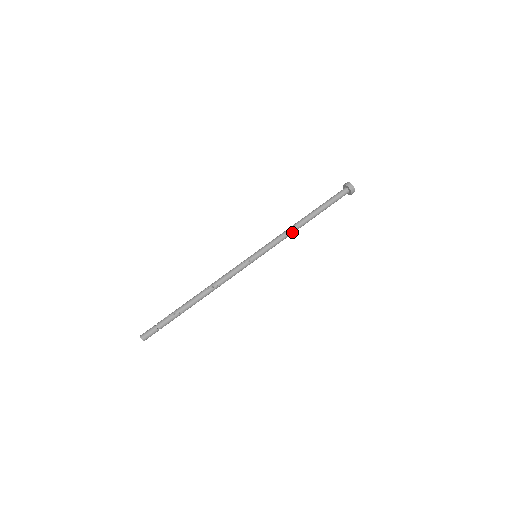
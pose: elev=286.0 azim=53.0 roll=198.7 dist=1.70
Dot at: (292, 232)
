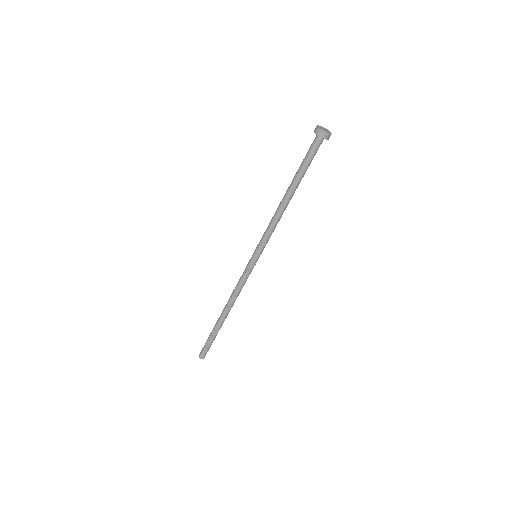
Dot at: (280, 217)
